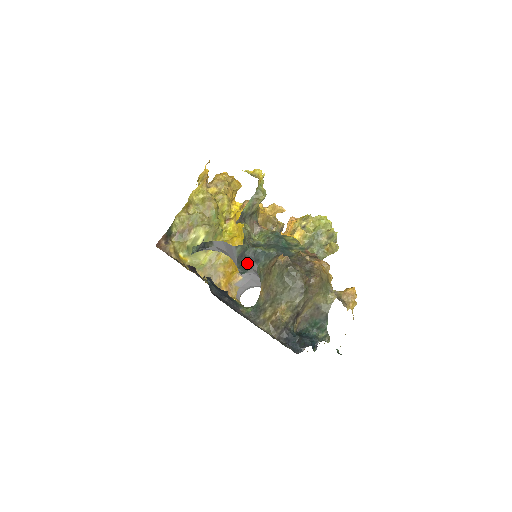
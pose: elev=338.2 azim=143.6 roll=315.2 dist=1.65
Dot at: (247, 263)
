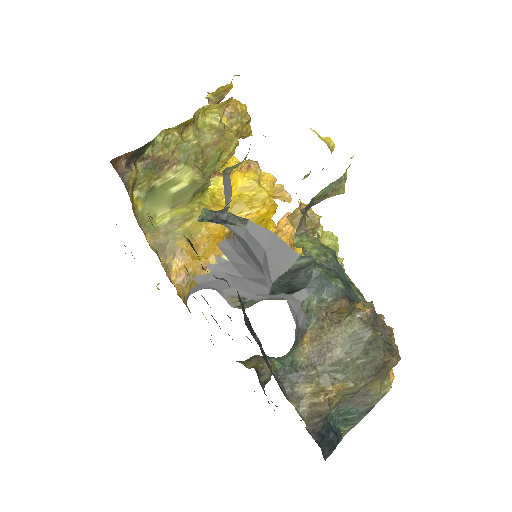
Dot at: (293, 284)
